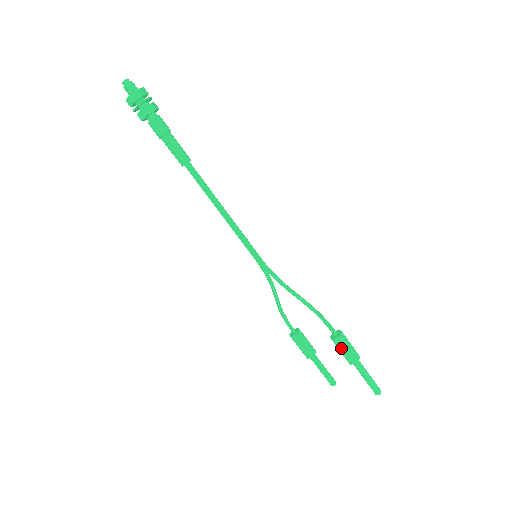
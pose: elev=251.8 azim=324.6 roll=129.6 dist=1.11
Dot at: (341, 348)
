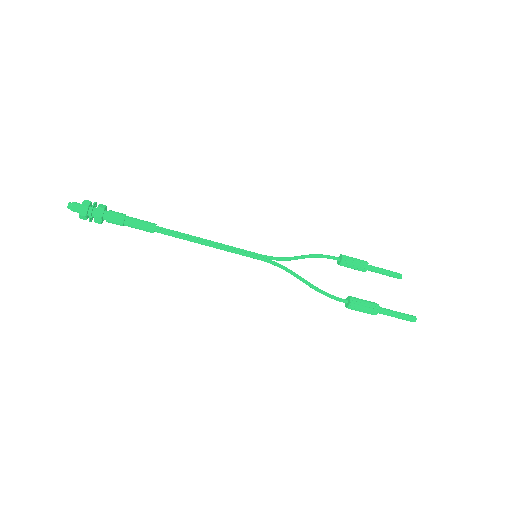
Dot at: (356, 310)
